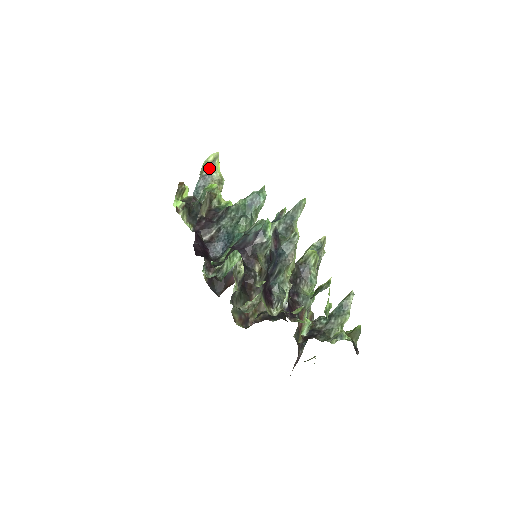
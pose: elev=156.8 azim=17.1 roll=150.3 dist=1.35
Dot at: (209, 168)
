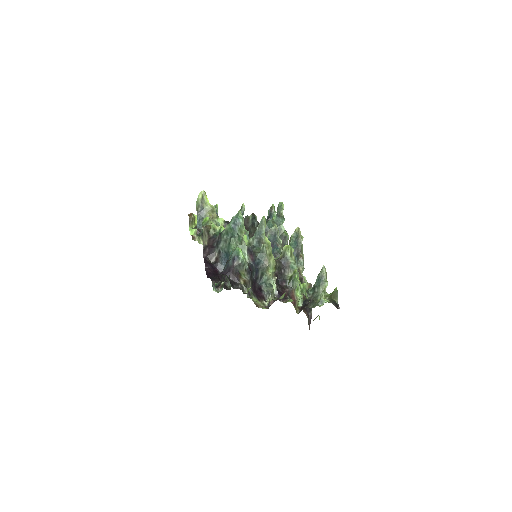
Dot at: (201, 204)
